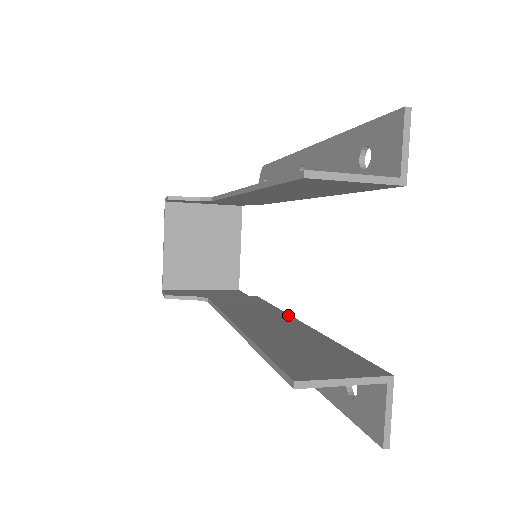
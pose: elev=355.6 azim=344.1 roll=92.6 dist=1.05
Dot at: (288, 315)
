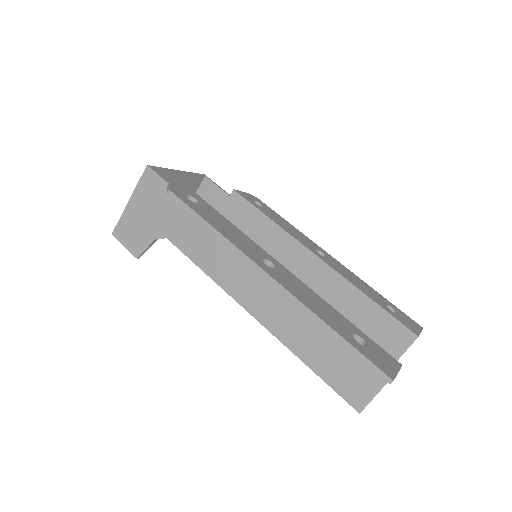
Dot at: (300, 245)
